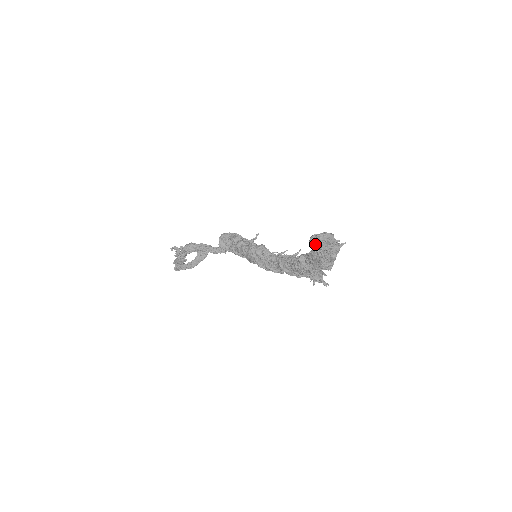
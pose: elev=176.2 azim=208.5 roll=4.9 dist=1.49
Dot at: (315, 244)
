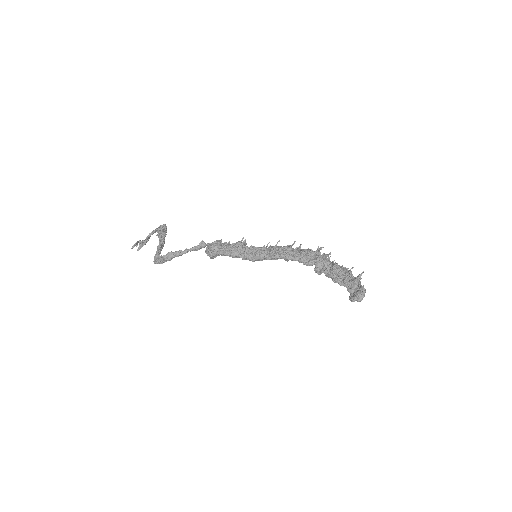
Dot at: occluded
